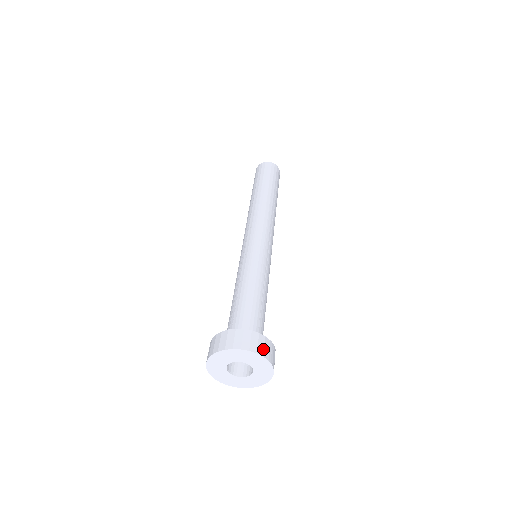
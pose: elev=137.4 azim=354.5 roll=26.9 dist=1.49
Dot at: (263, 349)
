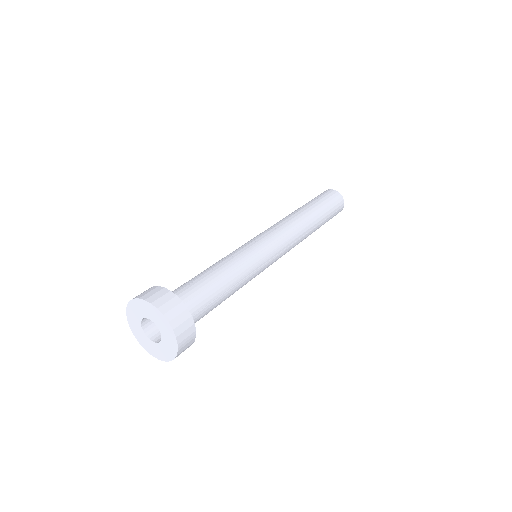
Dot at: (182, 331)
